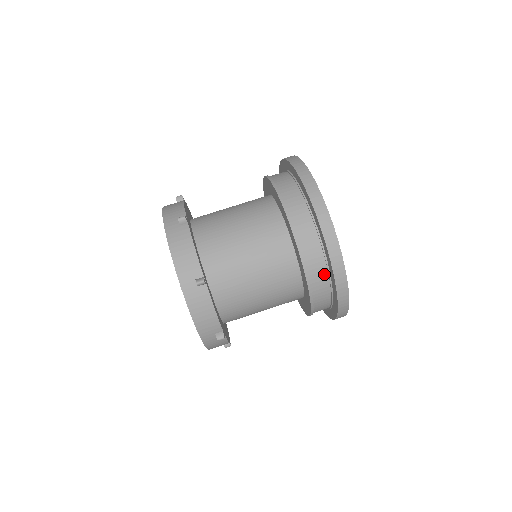
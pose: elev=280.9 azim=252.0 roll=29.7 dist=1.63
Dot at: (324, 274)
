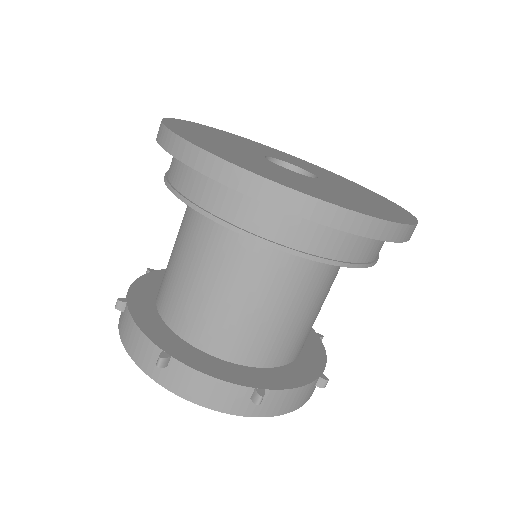
Dot at: (366, 240)
